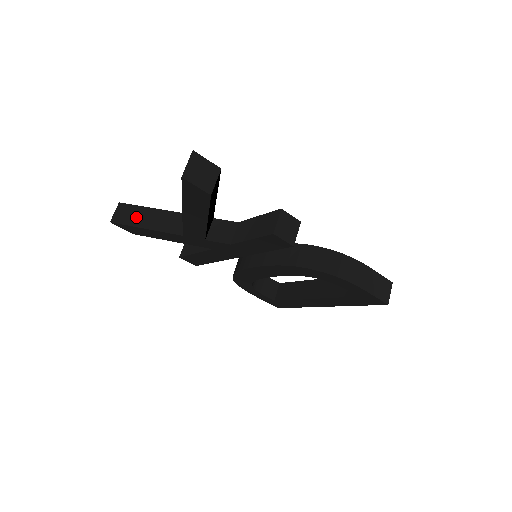
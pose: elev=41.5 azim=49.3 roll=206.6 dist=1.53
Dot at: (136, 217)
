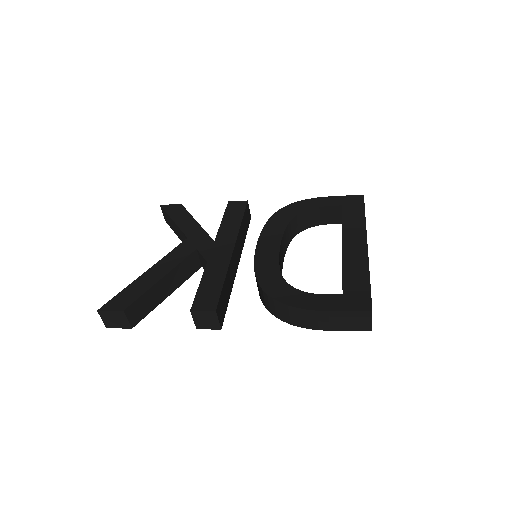
Dot at: (171, 224)
